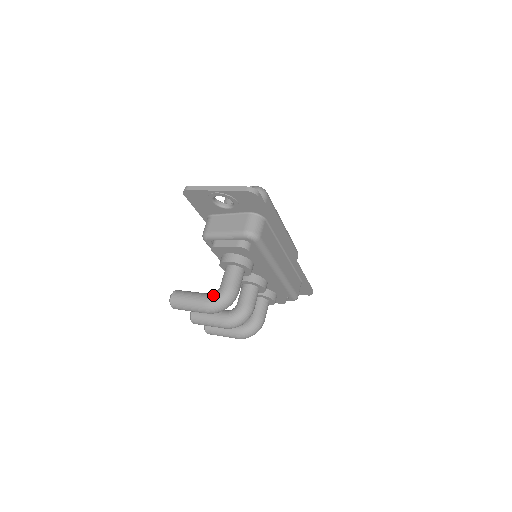
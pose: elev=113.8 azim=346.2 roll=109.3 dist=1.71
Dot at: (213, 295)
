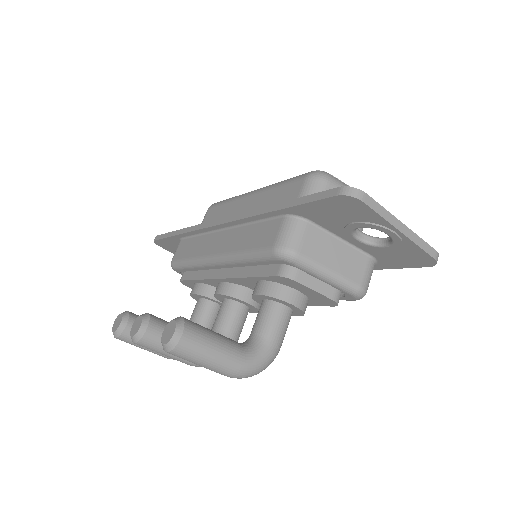
Dot at: (255, 355)
